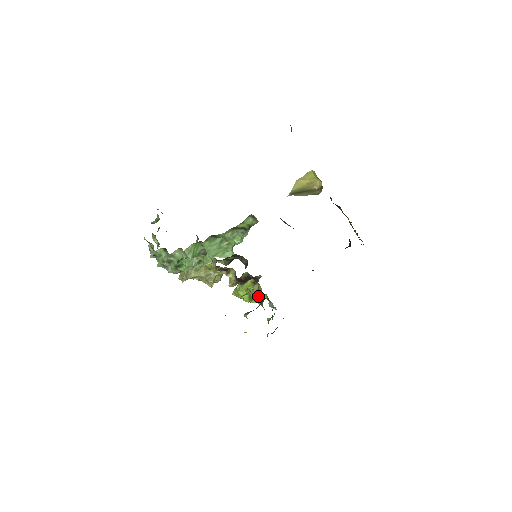
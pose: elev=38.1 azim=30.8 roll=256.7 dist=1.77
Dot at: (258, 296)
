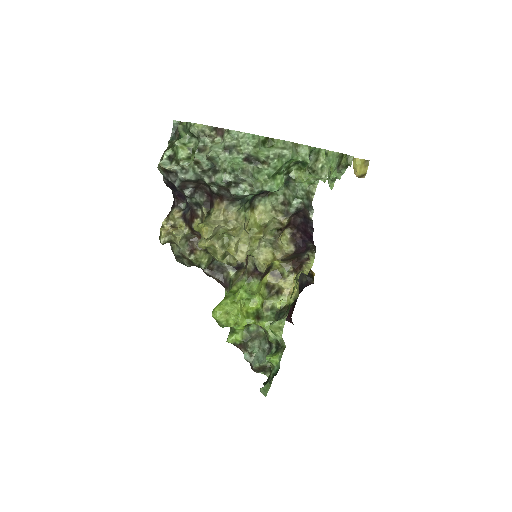
Dot at: (260, 314)
